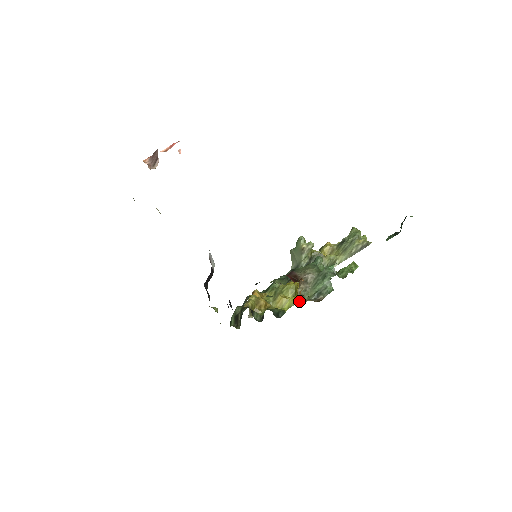
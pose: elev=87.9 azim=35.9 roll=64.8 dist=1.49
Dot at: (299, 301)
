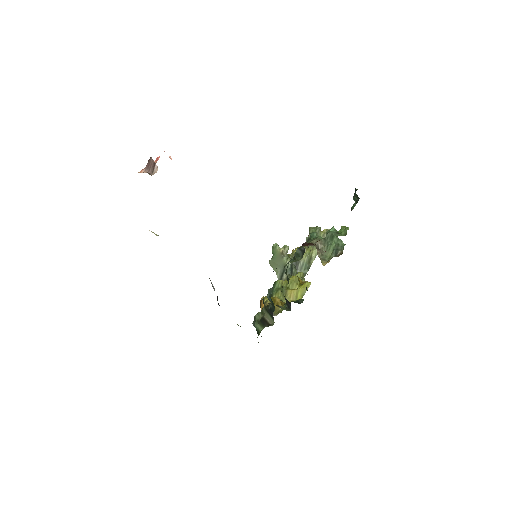
Dot at: (323, 263)
